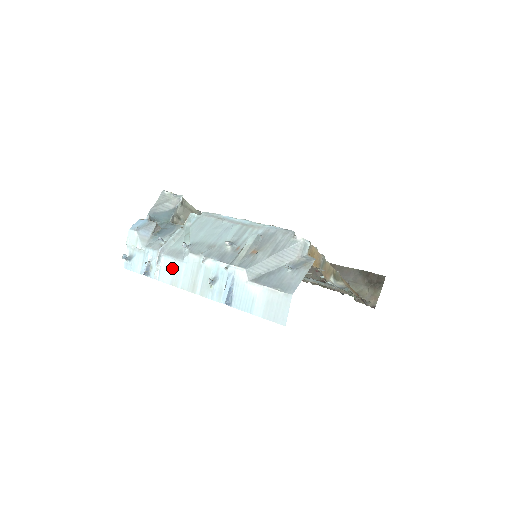
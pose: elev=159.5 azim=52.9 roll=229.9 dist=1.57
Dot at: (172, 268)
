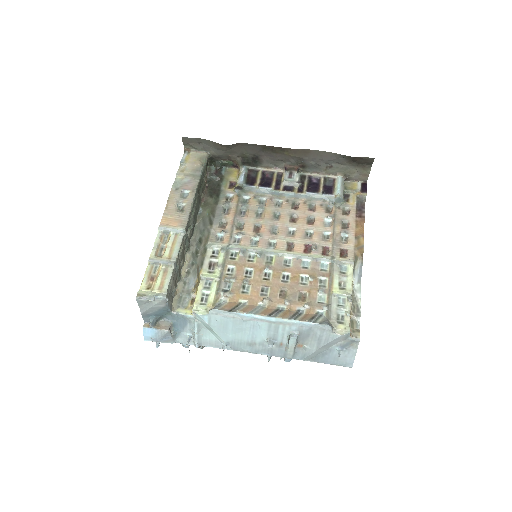
Dot at: occluded
